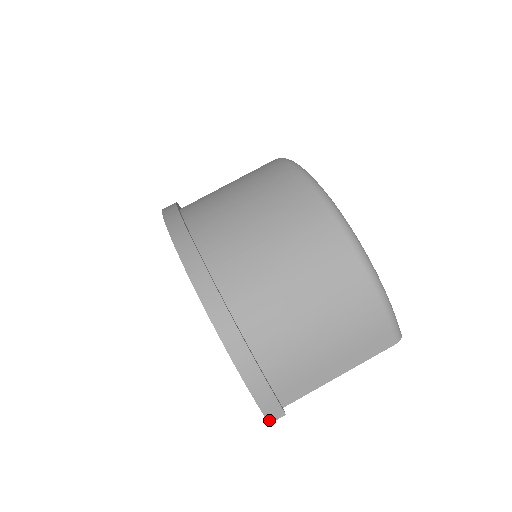
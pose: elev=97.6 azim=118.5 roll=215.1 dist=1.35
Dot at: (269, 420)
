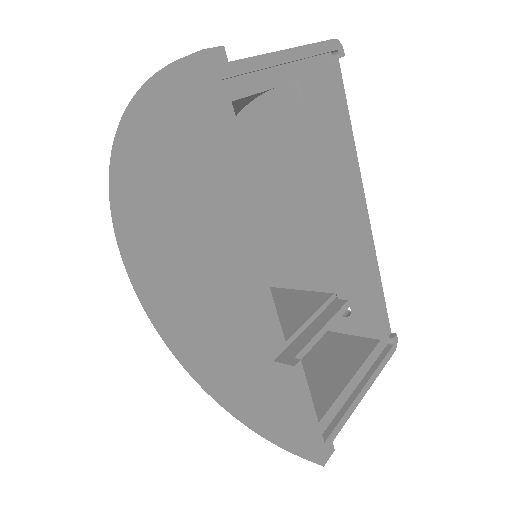
Dot at: (199, 52)
